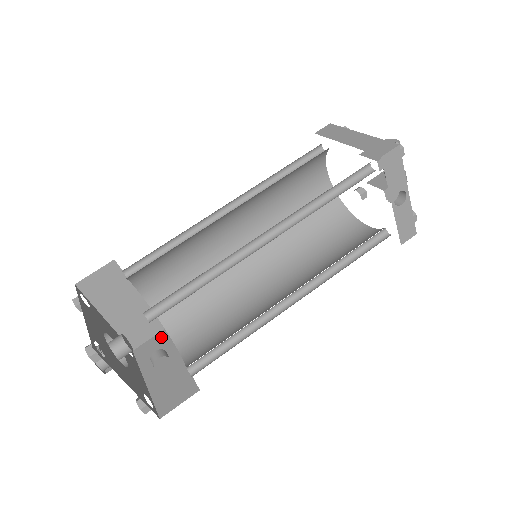
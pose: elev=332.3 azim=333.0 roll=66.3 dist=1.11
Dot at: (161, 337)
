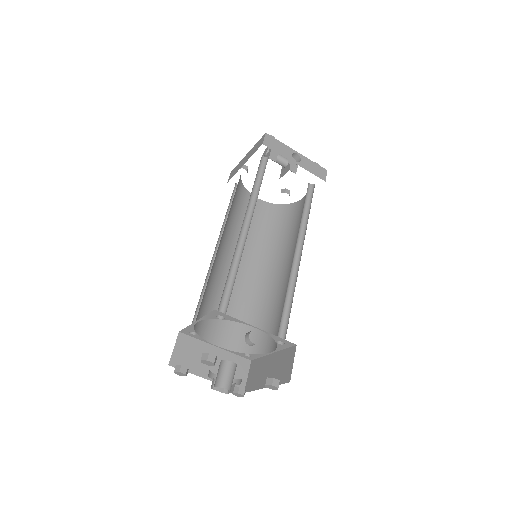
Dot at: (253, 366)
